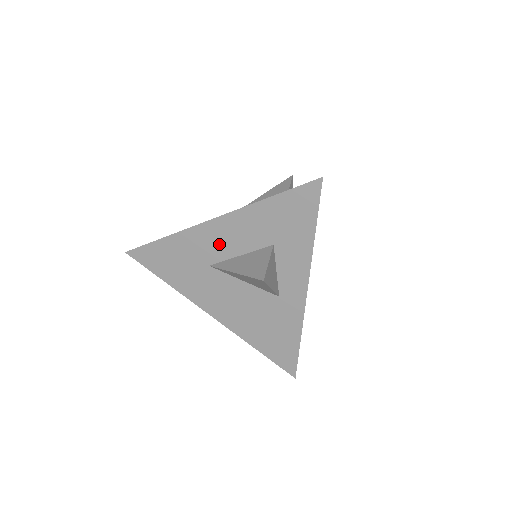
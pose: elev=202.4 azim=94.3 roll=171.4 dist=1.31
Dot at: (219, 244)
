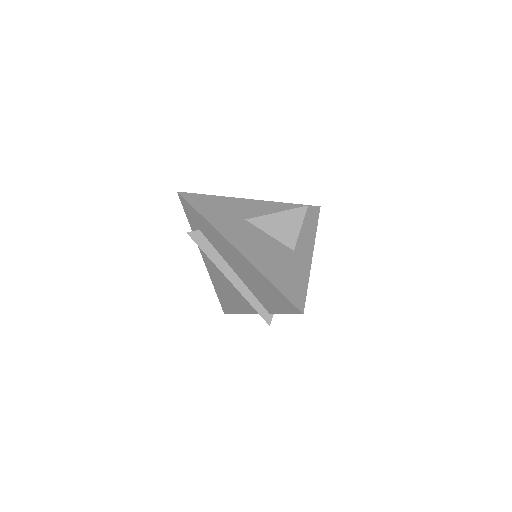
Dot at: (256, 212)
